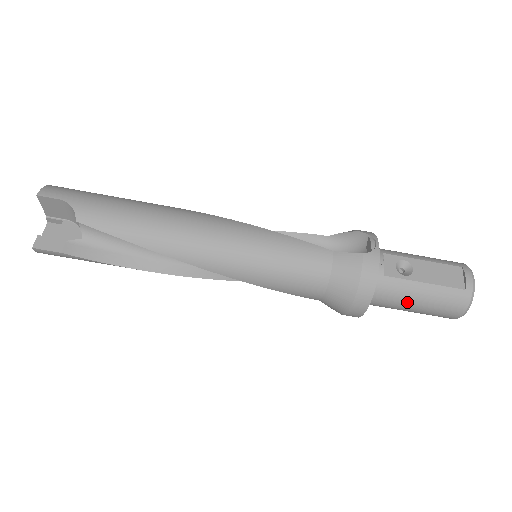
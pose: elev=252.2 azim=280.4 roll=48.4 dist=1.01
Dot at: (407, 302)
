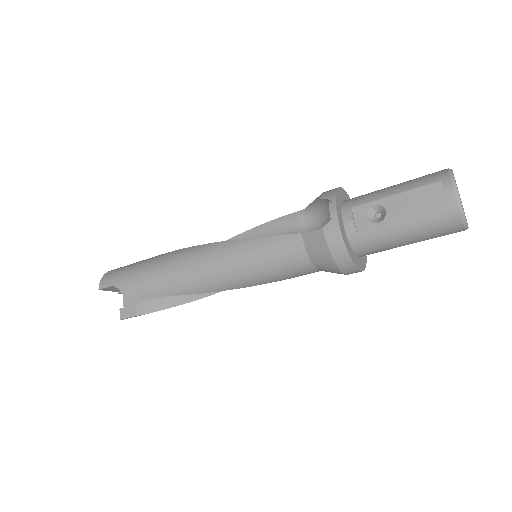
Dot at: (396, 243)
